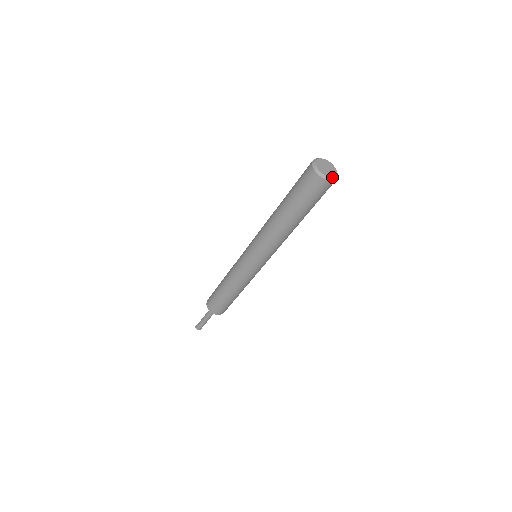
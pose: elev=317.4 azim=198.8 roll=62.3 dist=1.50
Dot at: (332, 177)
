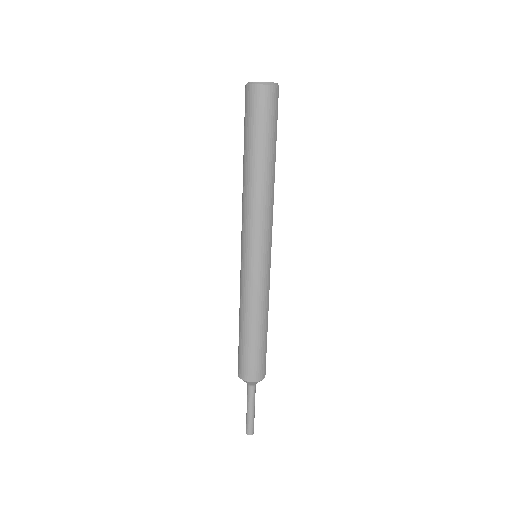
Dot at: (255, 82)
